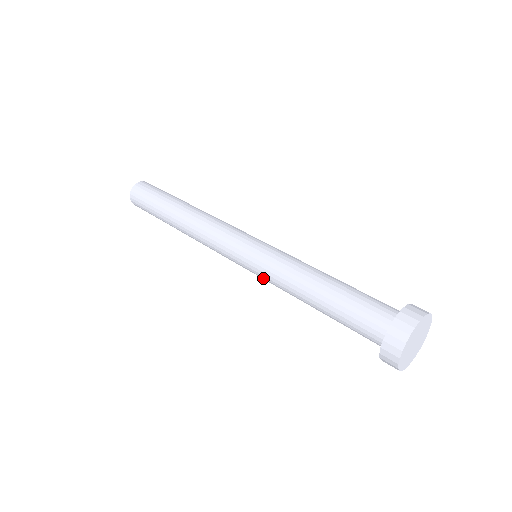
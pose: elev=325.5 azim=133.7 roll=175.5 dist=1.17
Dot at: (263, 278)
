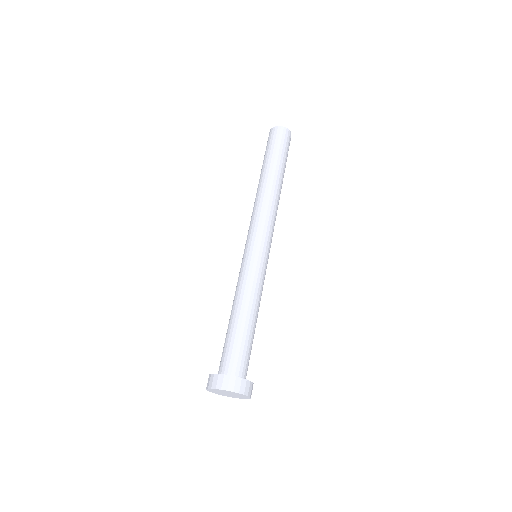
Dot at: occluded
